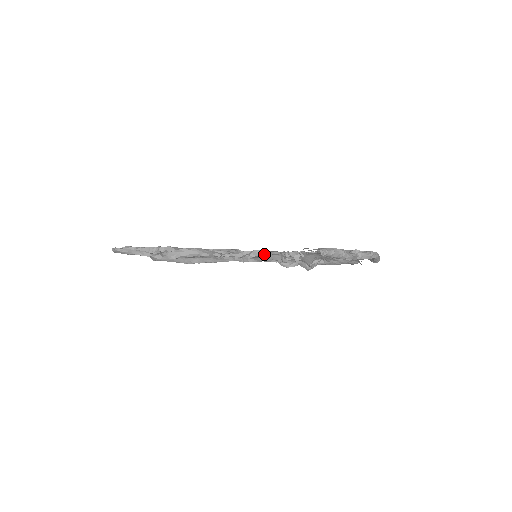
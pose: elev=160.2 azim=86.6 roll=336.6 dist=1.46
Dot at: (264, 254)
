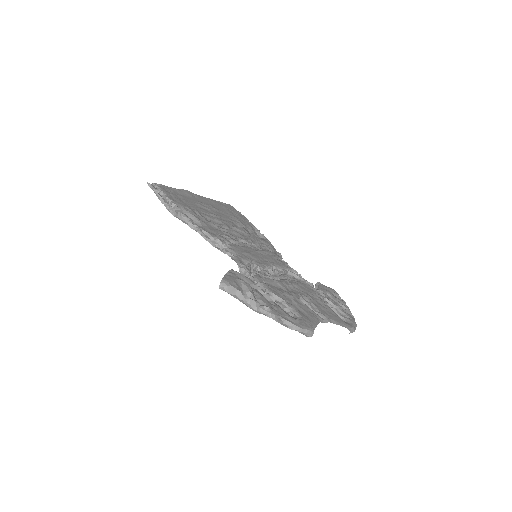
Dot at: occluded
